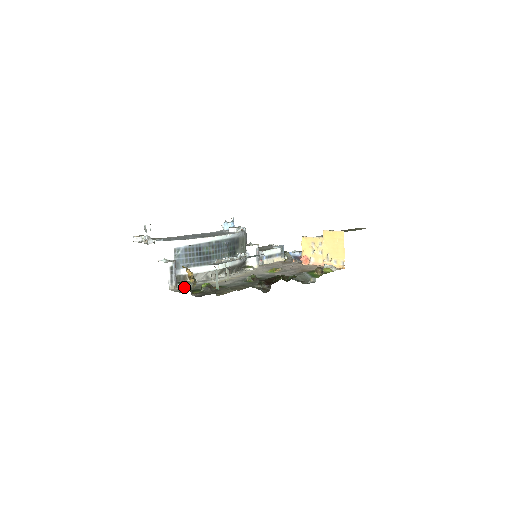
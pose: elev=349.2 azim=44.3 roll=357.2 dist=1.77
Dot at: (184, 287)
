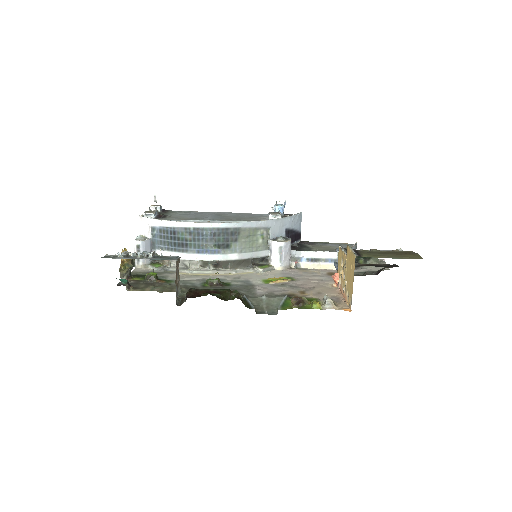
Dot at: (150, 269)
